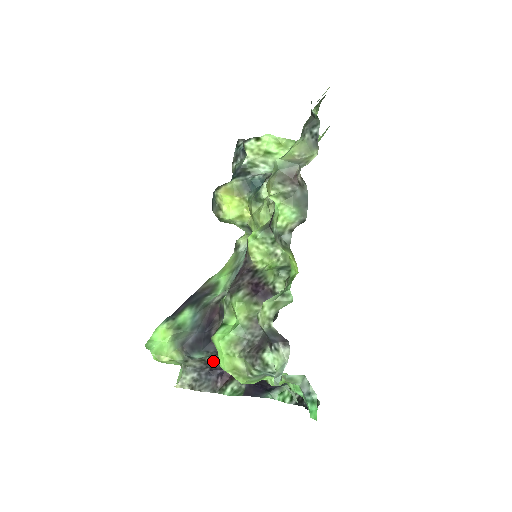
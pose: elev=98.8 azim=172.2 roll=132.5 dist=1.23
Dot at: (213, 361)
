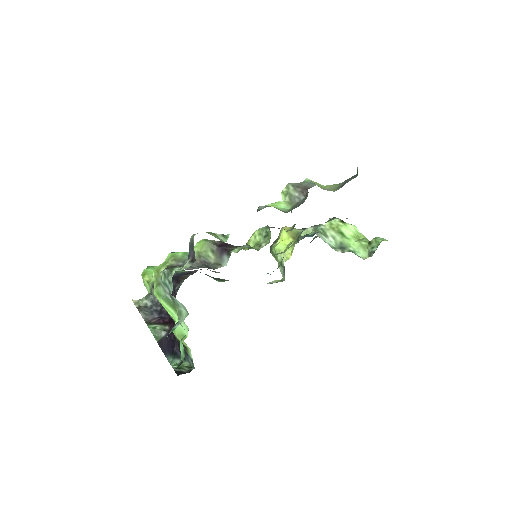
Dot at: occluded
